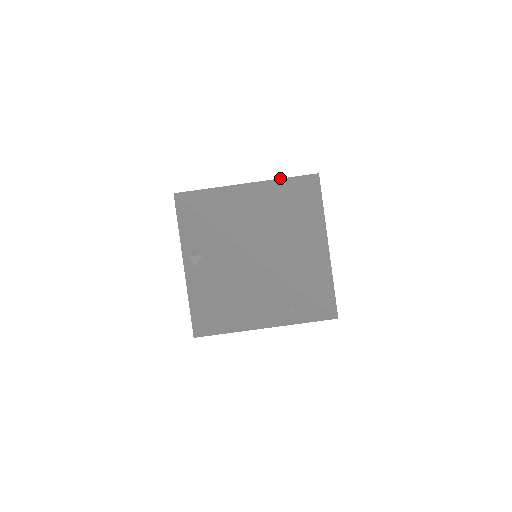
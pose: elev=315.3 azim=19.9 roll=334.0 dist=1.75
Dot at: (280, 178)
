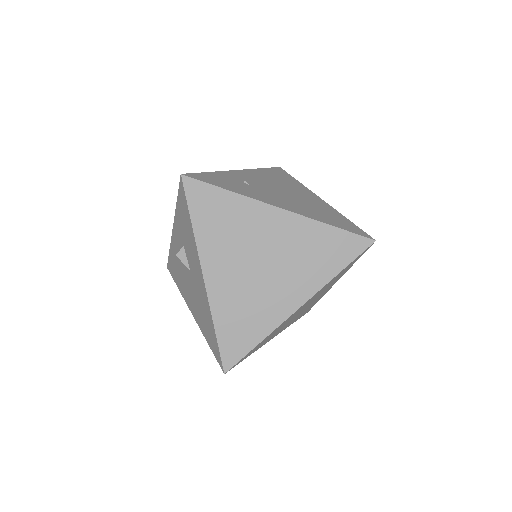
Dot at: (326, 223)
